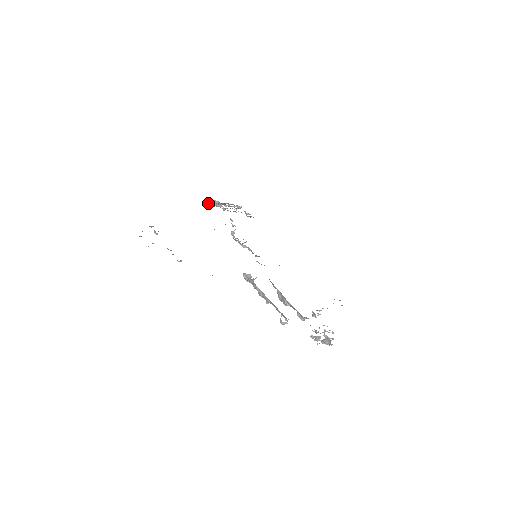
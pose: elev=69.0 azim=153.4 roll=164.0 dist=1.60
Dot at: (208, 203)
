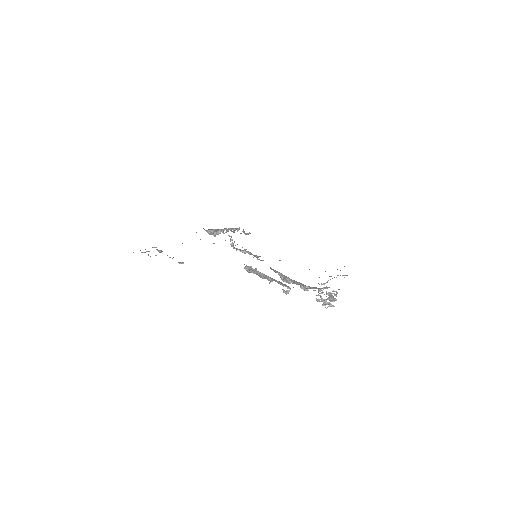
Dot at: (208, 232)
